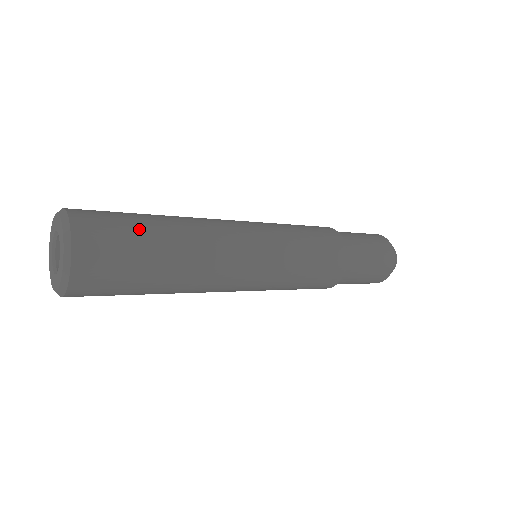
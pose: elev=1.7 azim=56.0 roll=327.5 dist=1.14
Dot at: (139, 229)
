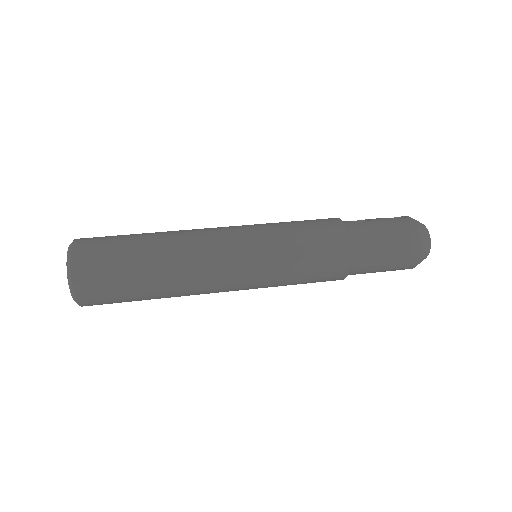
Dot at: (127, 275)
